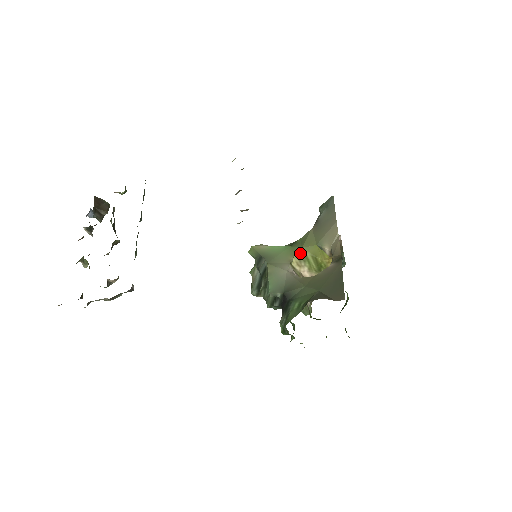
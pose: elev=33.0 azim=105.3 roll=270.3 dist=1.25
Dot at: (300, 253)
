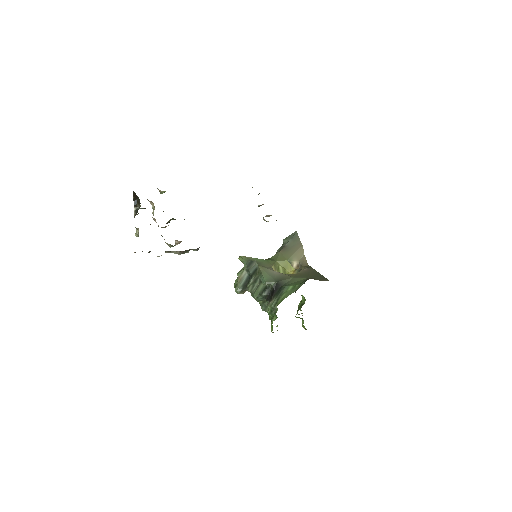
Dot at: (276, 264)
